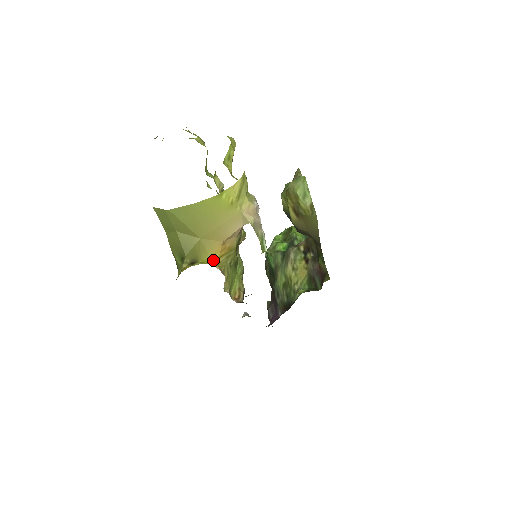
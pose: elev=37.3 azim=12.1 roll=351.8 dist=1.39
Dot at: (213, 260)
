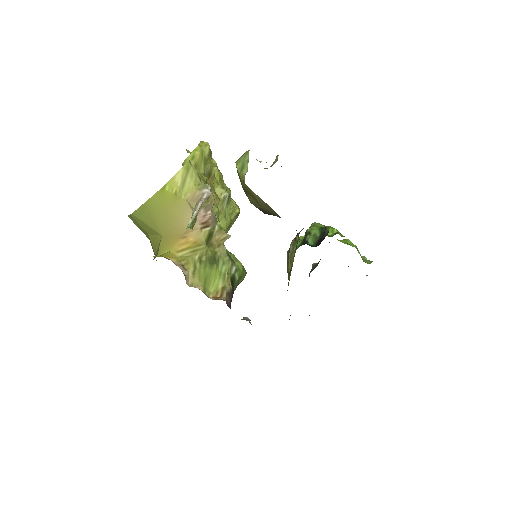
Dot at: (171, 254)
